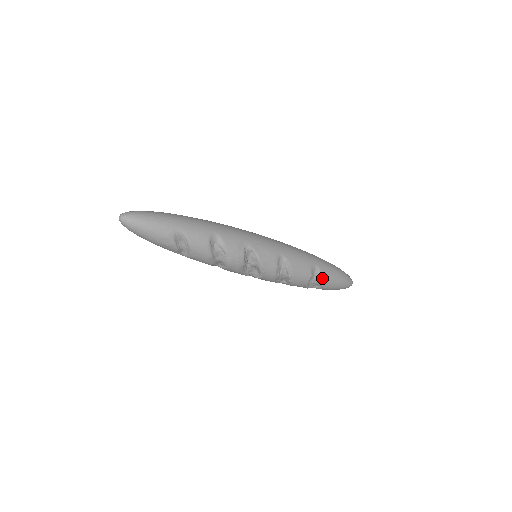
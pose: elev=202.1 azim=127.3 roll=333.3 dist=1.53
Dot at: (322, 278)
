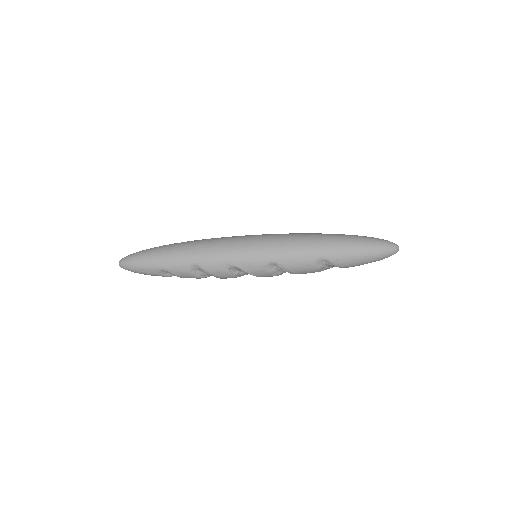
Dot at: (336, 265)
